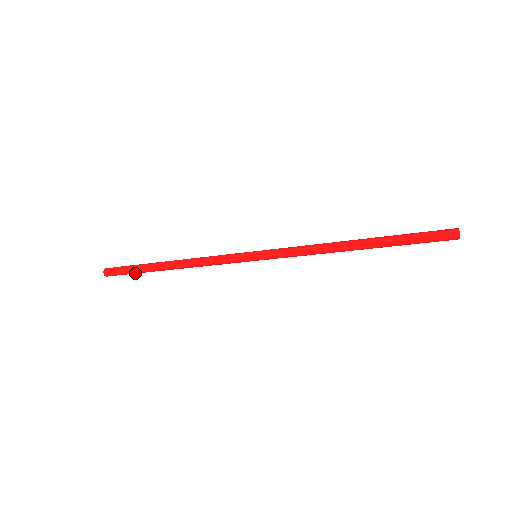
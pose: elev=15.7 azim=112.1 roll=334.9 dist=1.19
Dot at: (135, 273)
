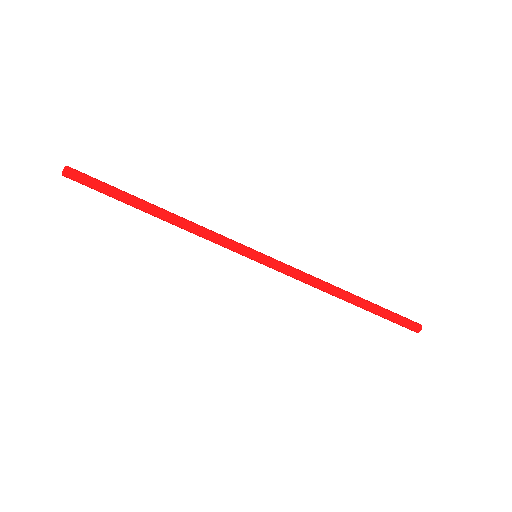
Dot at: (107, 192)
